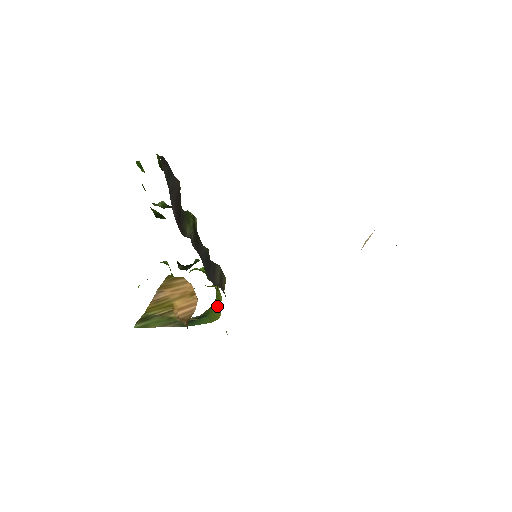
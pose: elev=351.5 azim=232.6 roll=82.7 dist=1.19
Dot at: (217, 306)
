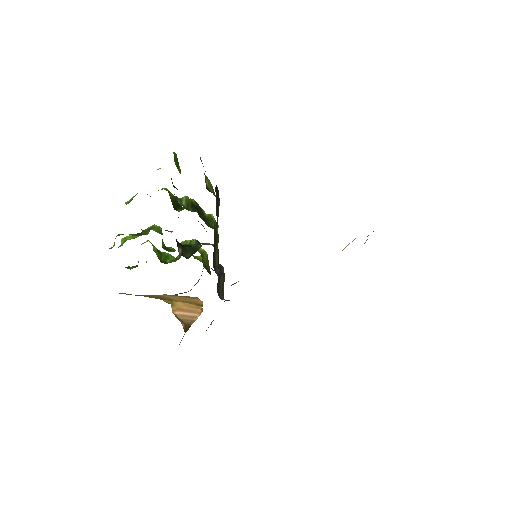
Dot at: occluded
